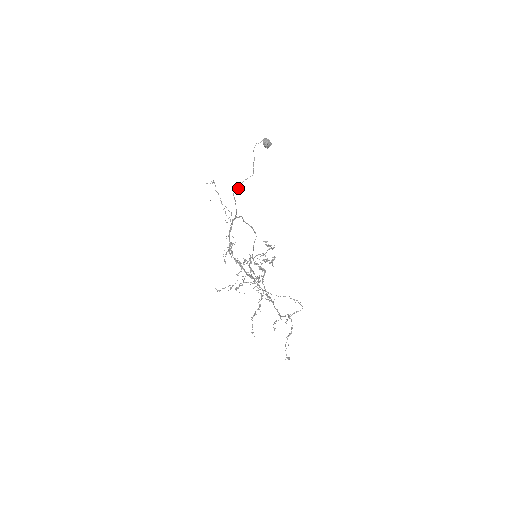
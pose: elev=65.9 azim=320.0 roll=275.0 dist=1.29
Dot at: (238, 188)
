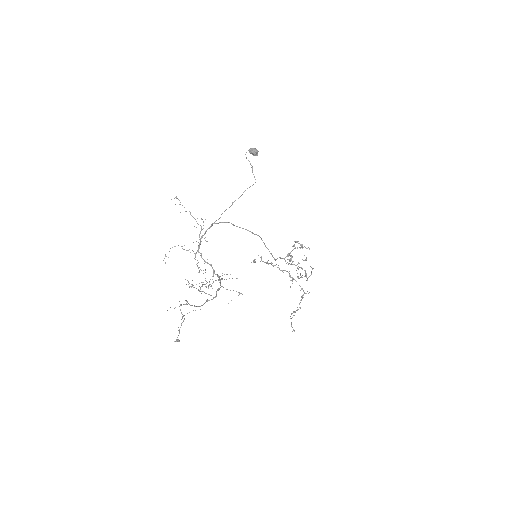
Dot at: (239, 197)
